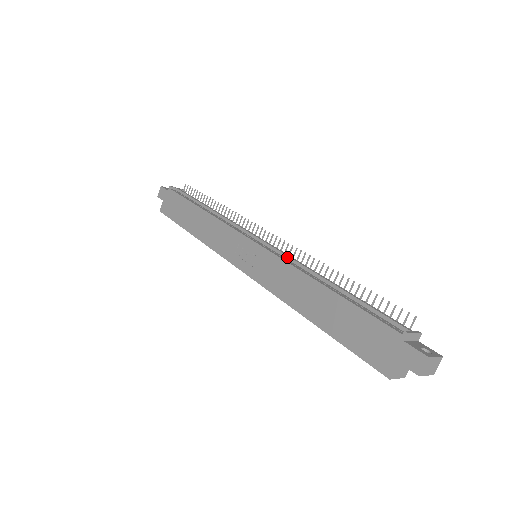
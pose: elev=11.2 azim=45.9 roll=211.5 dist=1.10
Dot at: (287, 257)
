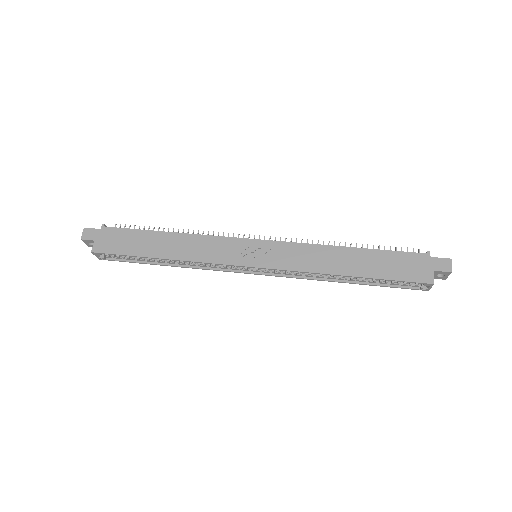
Dot at: occluded
